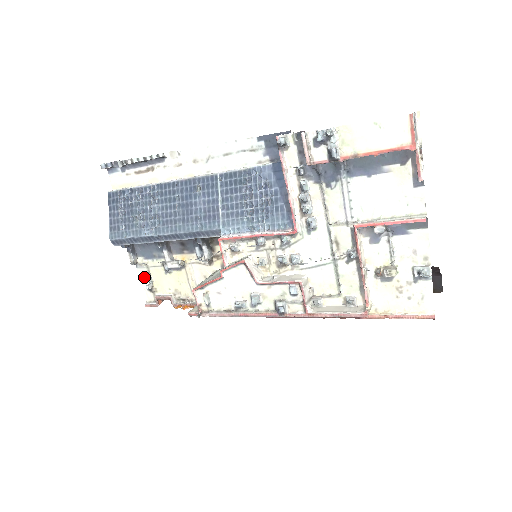
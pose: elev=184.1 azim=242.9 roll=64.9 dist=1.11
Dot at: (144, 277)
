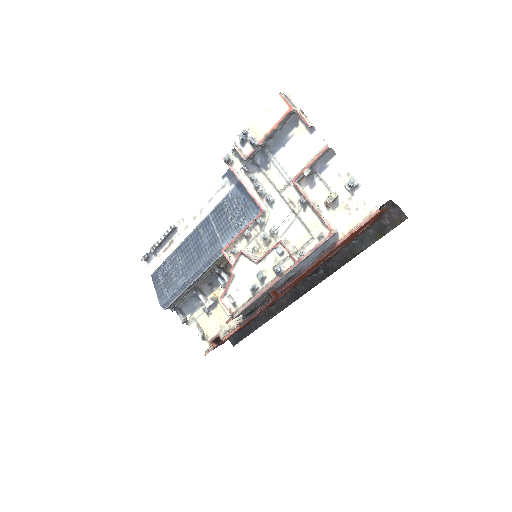
Dot at: (196, 331)
